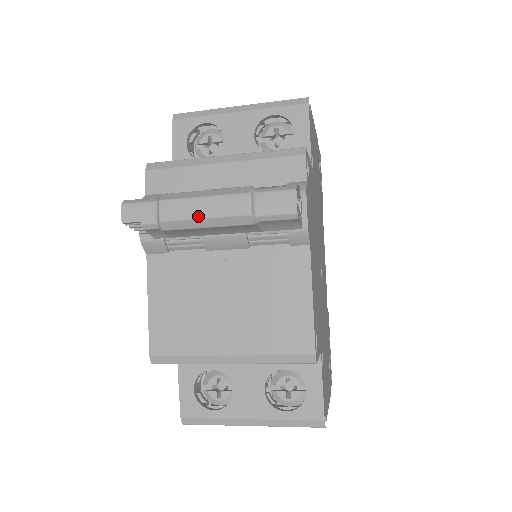
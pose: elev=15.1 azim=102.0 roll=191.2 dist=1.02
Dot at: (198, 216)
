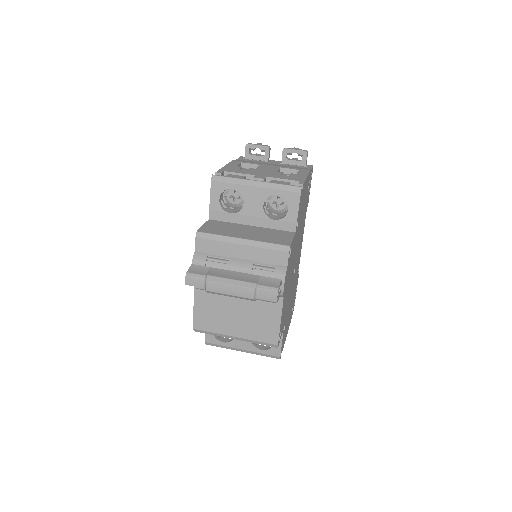
Dot at: (226, 293)
